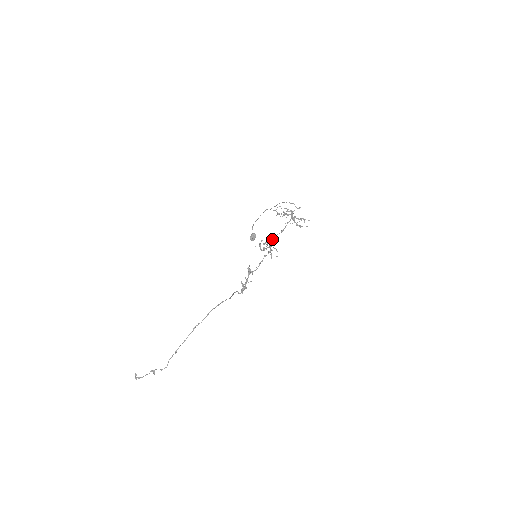
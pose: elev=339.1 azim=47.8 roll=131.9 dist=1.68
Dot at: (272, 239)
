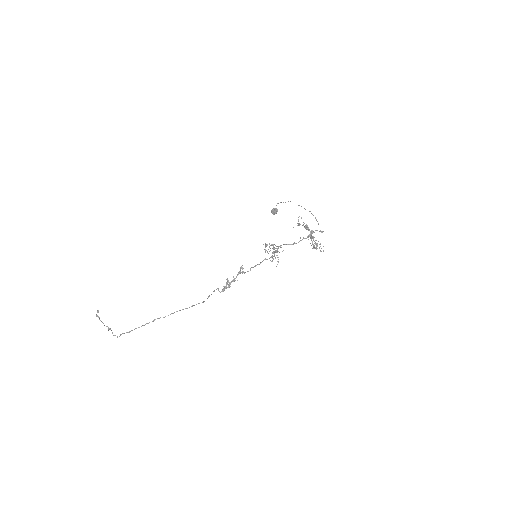
Dot at: (281, 245)
